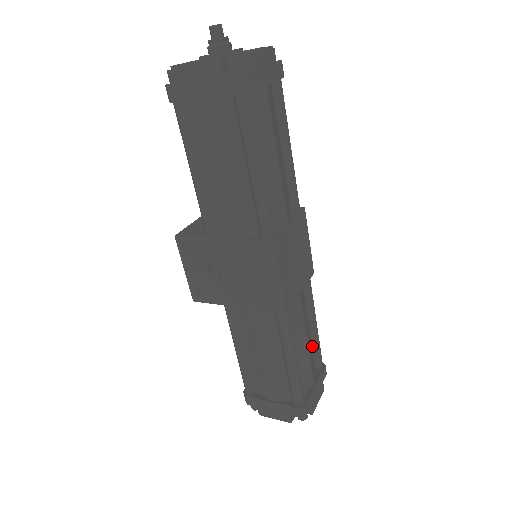
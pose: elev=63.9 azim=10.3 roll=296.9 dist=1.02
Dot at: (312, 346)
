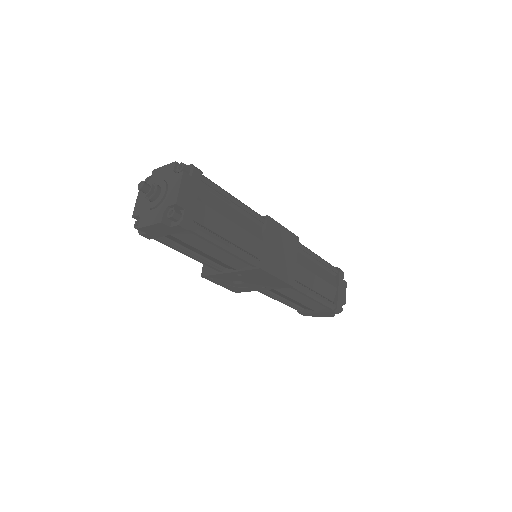
Dot at: (324, 269)
